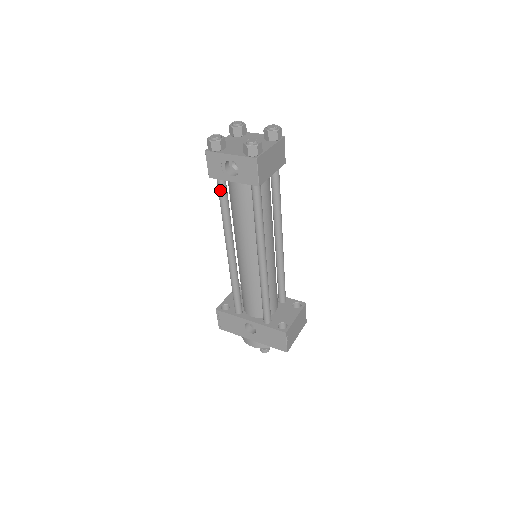
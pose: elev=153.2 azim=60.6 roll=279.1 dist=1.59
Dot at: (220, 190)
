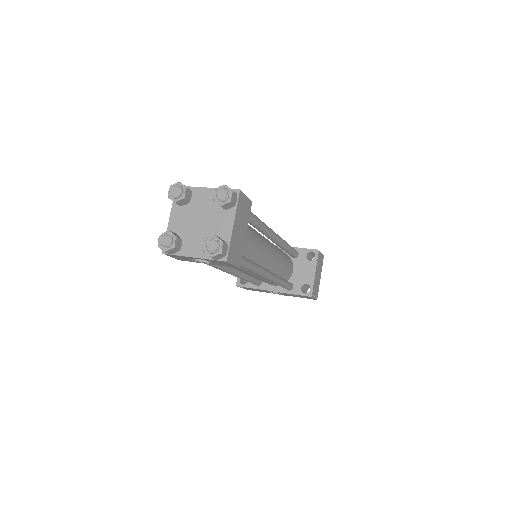
Dot at: occluded
